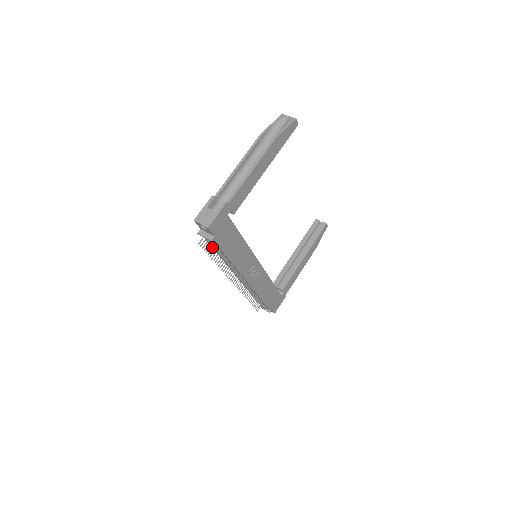
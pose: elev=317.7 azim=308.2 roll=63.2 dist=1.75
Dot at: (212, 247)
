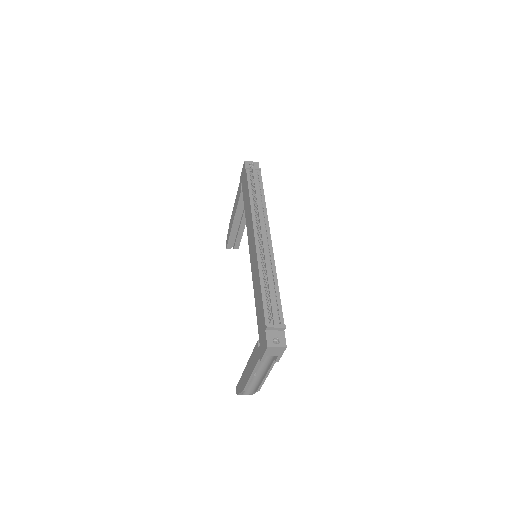
Dot at: (254, 180)
